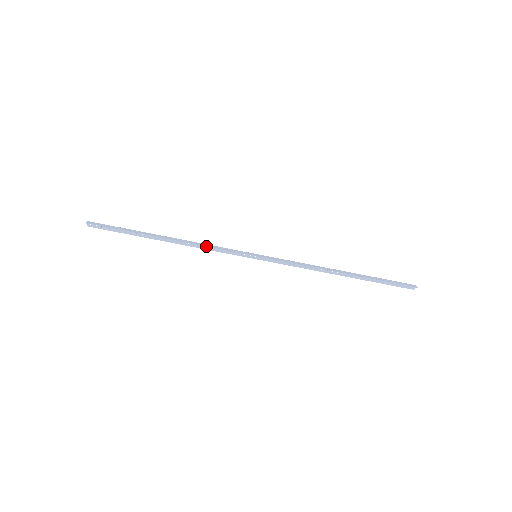
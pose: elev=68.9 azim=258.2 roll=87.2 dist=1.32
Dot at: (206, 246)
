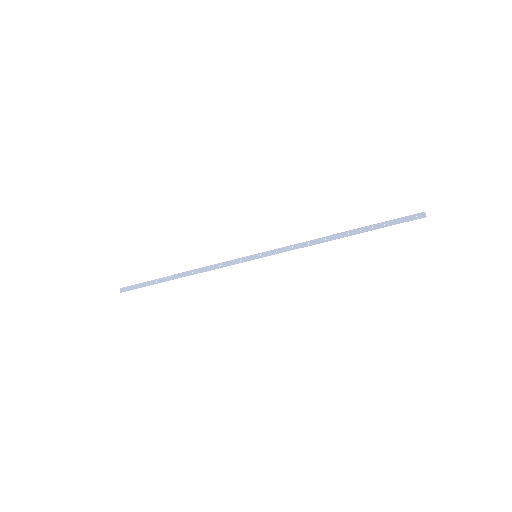
Dot at: occluded
